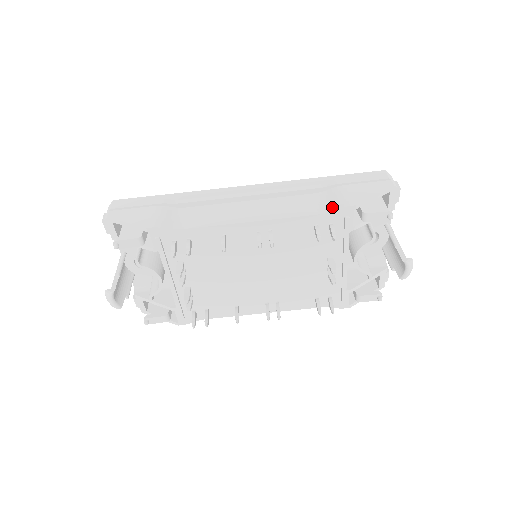
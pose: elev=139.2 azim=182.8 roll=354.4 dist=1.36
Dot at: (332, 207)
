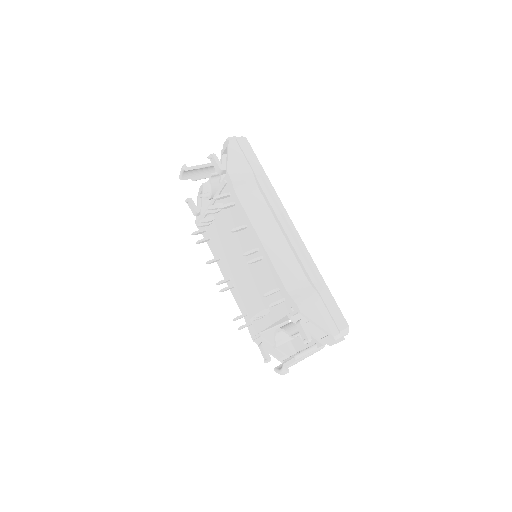
Dot at: (295, 295)
